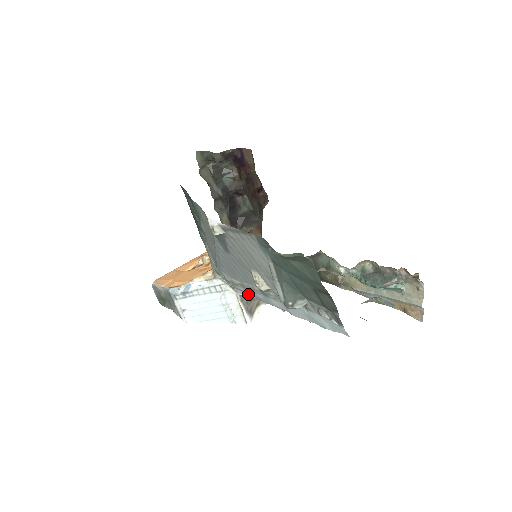
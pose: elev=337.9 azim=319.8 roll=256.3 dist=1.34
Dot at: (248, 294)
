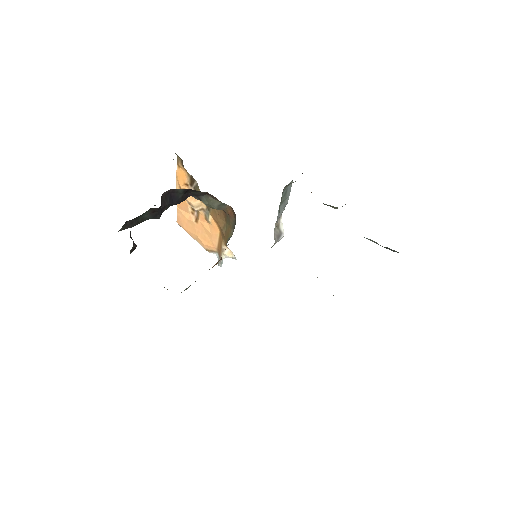
Dot at: occluded
